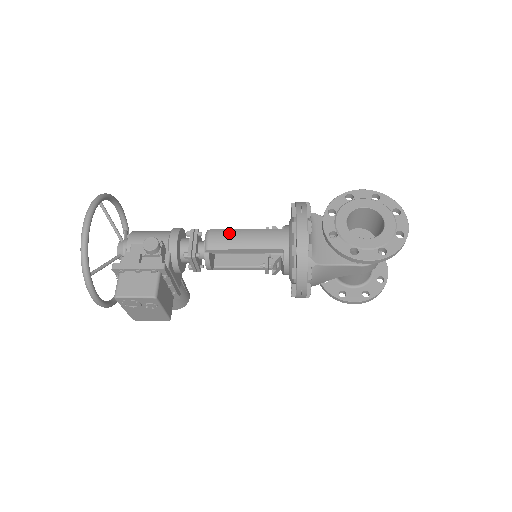
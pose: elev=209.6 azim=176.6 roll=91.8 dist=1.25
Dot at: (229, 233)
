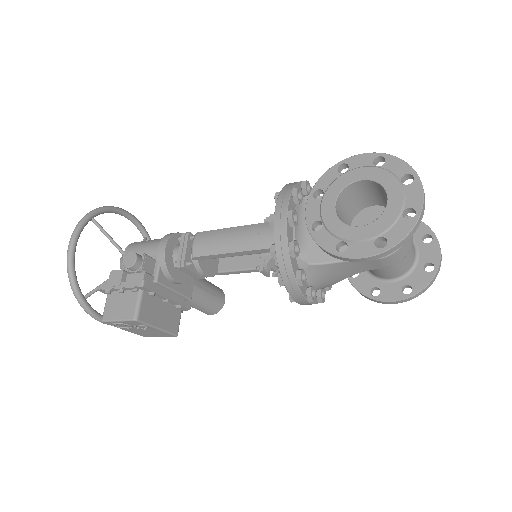
Dot at: (214, 235)
